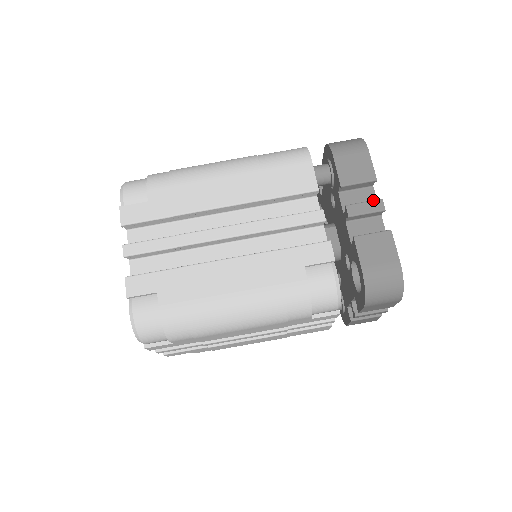
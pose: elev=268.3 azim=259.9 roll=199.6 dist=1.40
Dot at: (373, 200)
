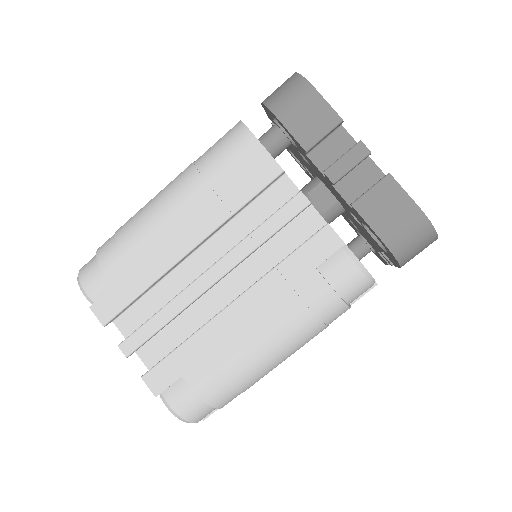
Dot at: (351, 148)
